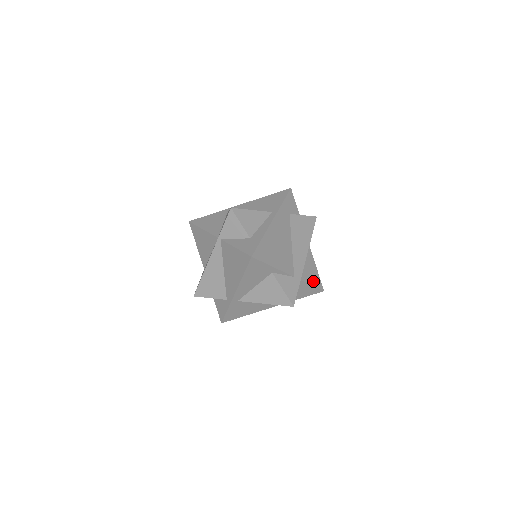
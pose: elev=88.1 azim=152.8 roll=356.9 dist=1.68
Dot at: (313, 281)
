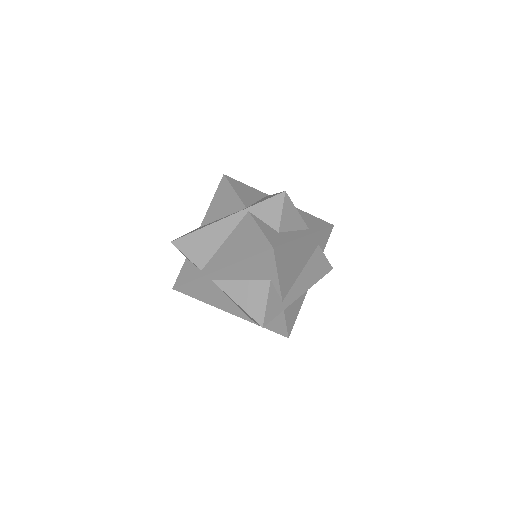
Dot at: (289, 321)
